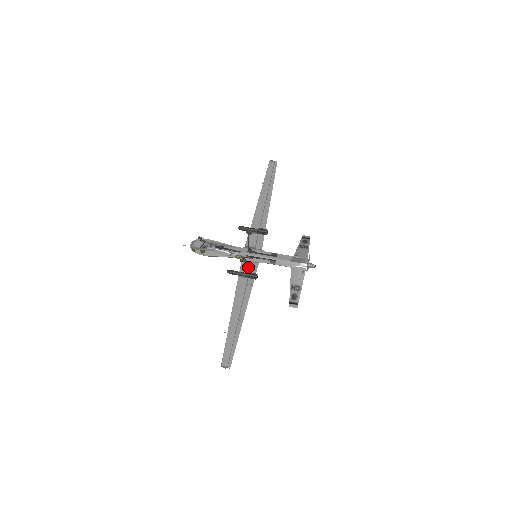
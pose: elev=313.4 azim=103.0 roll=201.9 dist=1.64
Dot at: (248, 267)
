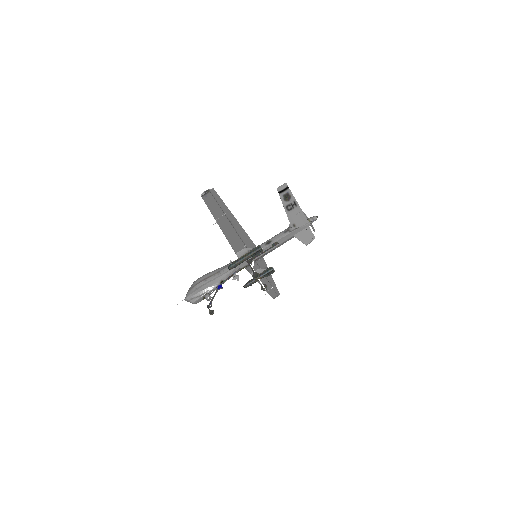
Dot at: (255, 266)
